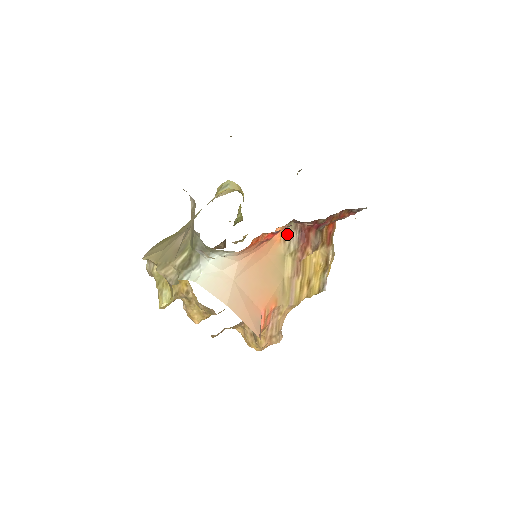
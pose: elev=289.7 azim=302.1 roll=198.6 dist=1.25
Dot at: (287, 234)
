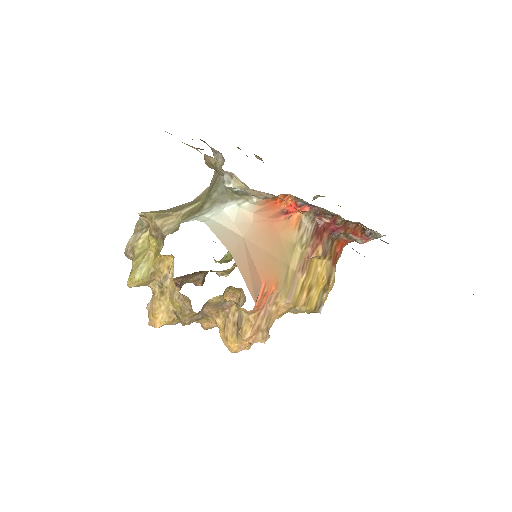
Dot at: (303, 224)
